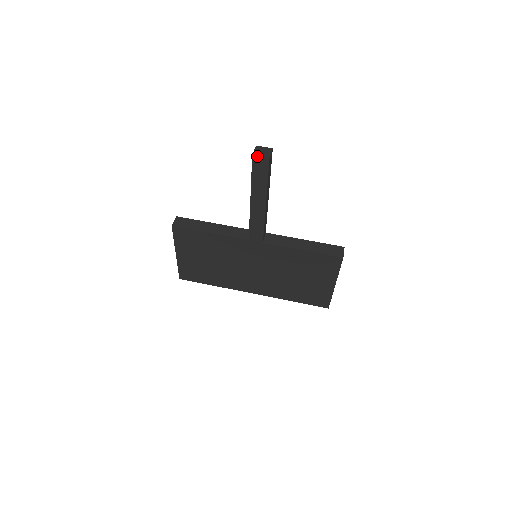
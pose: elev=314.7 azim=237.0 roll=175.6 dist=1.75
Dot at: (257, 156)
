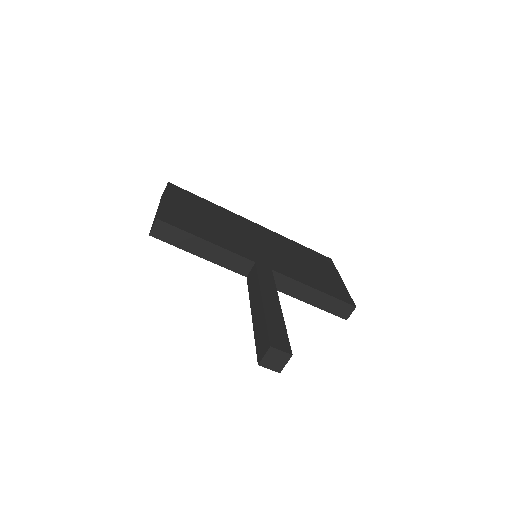
Dot at: (264, 367)
